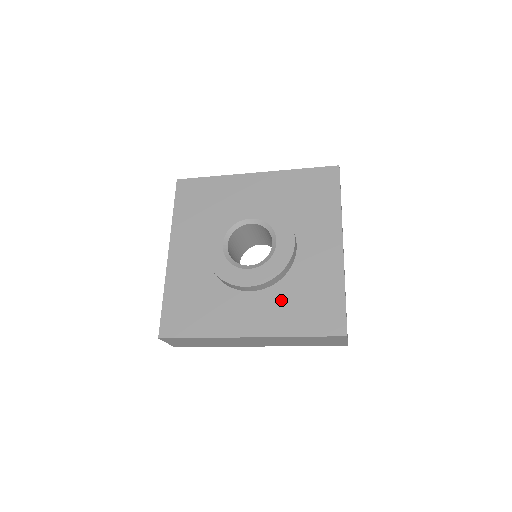
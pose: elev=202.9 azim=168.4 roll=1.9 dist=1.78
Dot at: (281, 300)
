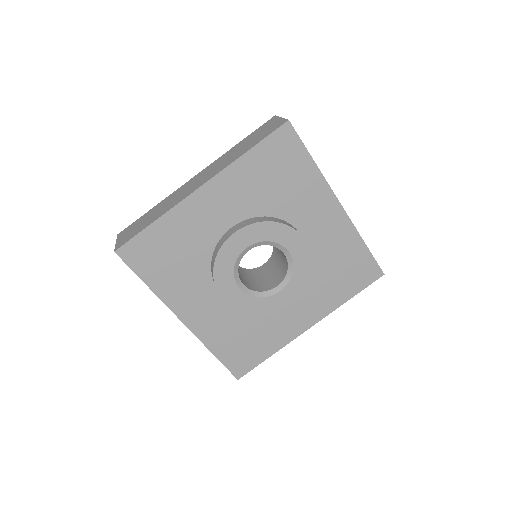
Dot at: (231, 321)
